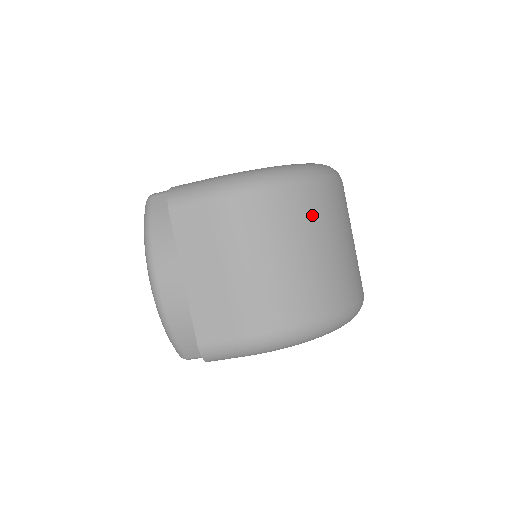
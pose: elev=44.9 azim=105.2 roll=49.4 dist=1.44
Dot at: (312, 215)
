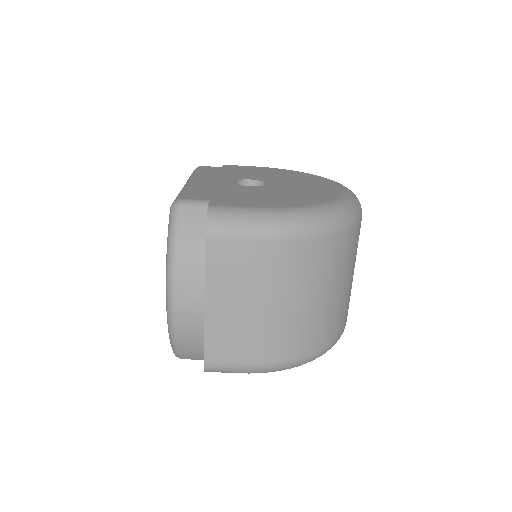
Dot at: (338, 261)
